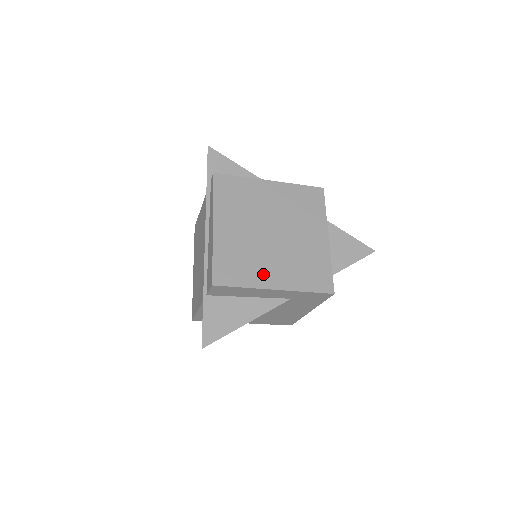
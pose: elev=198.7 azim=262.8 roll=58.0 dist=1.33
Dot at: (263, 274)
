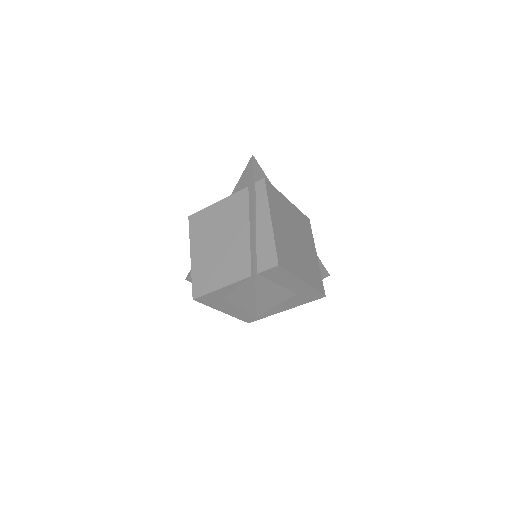
Dot at: (298, 268)
